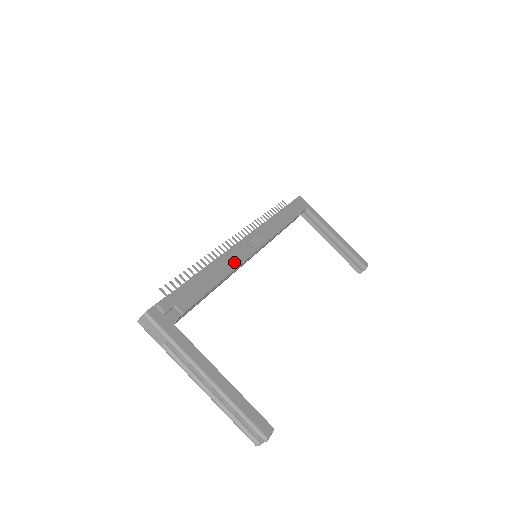
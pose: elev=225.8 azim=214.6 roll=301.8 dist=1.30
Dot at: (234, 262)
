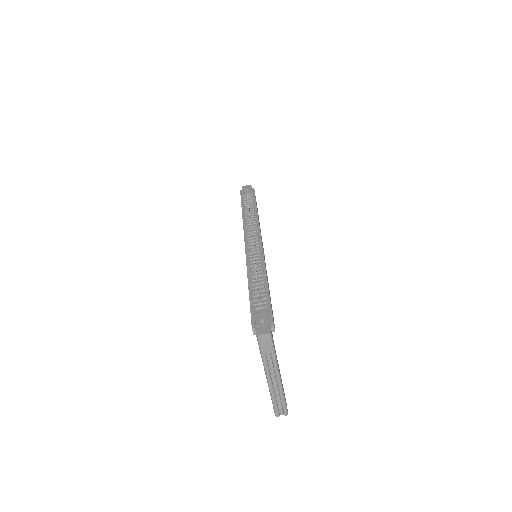
Dot at: occluded
